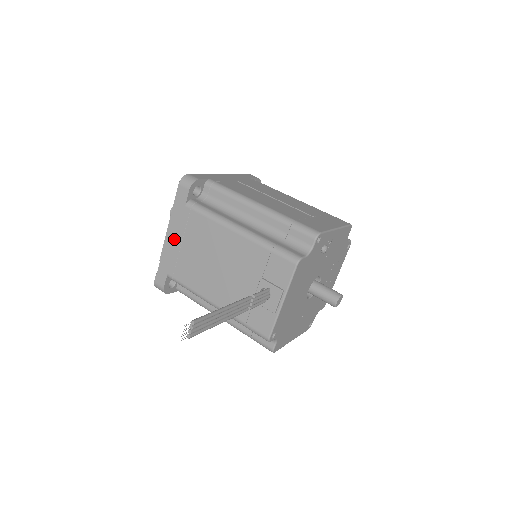
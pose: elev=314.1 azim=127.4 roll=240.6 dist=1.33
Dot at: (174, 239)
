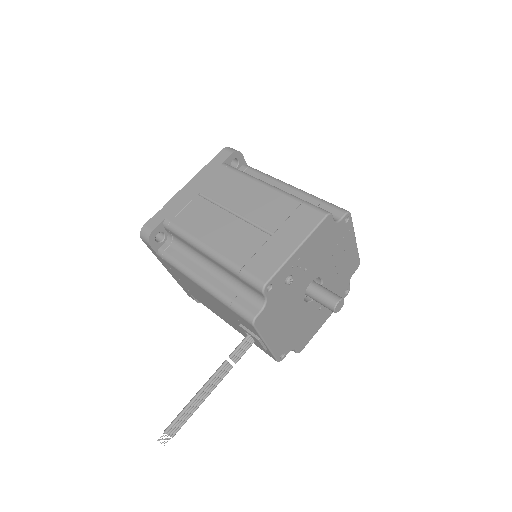
Dot at: (173, 275)
